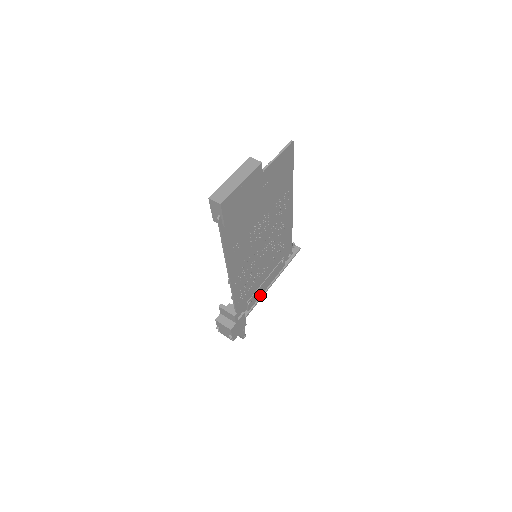
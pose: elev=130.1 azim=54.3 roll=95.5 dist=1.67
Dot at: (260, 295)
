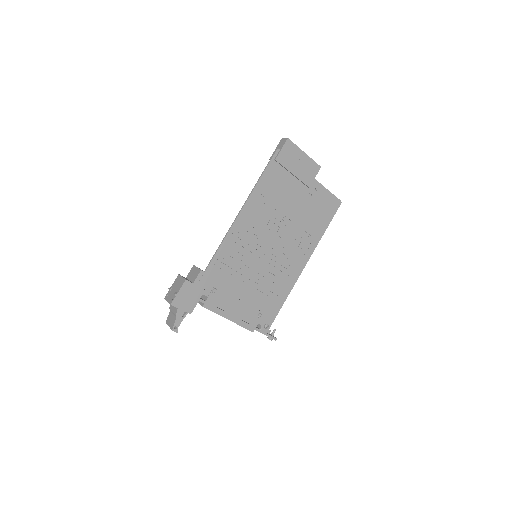
Dot at: (223, 309)
